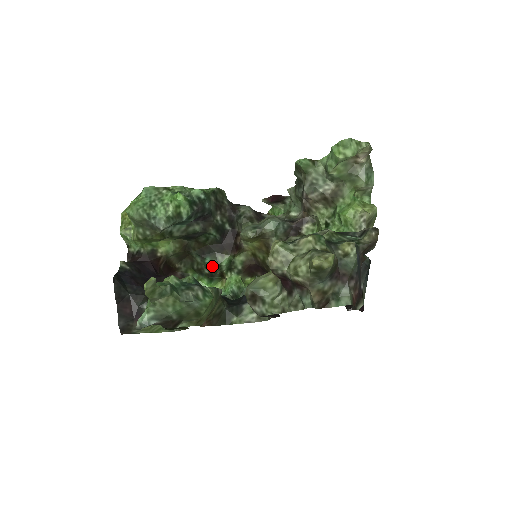
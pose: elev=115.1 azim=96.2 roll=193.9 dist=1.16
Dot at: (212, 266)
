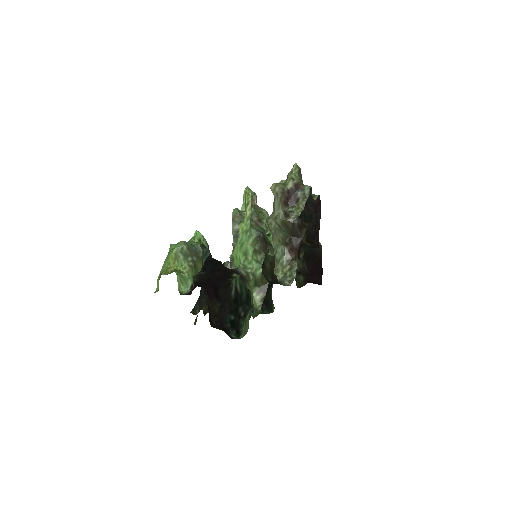
Dot at: occluded
